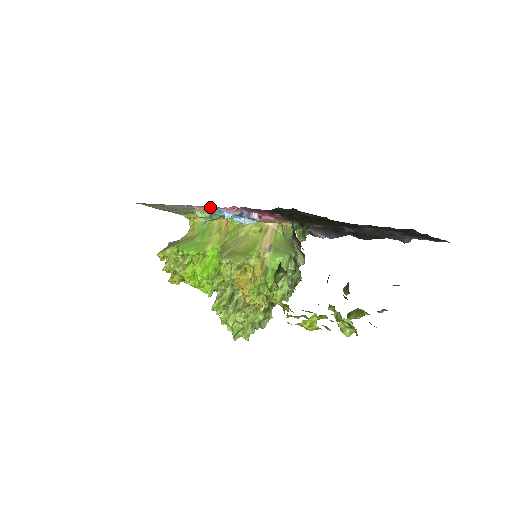
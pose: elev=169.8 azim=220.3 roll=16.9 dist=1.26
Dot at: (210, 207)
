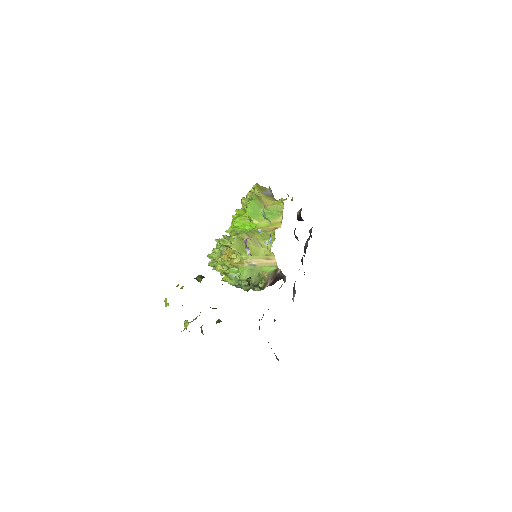
Dot at: occluded
